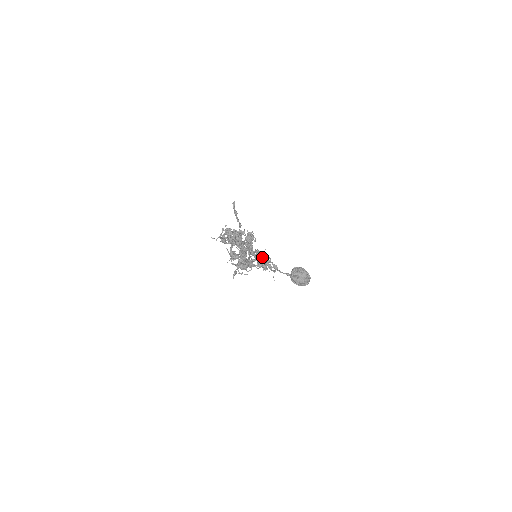
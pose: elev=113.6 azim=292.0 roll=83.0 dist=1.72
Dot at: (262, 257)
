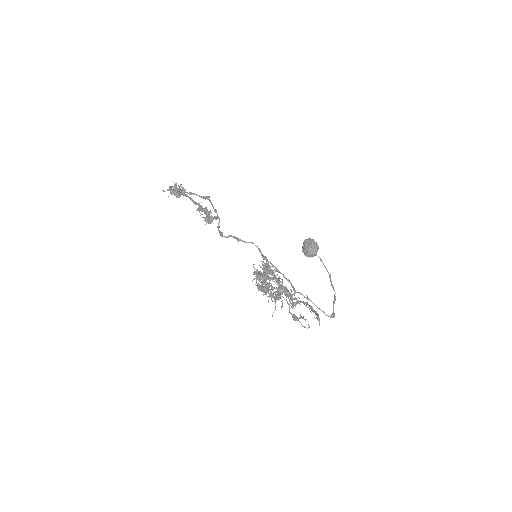
Dot at: occluded
